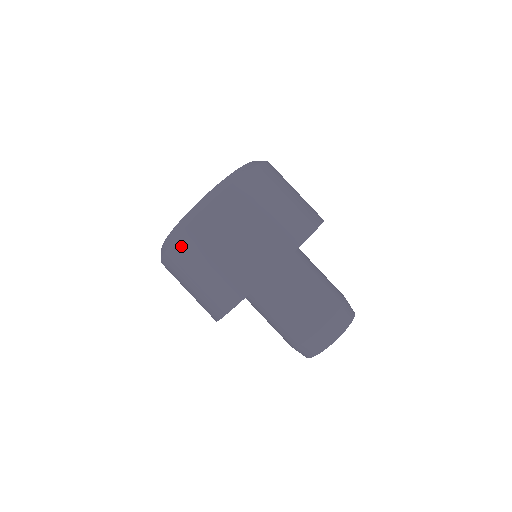
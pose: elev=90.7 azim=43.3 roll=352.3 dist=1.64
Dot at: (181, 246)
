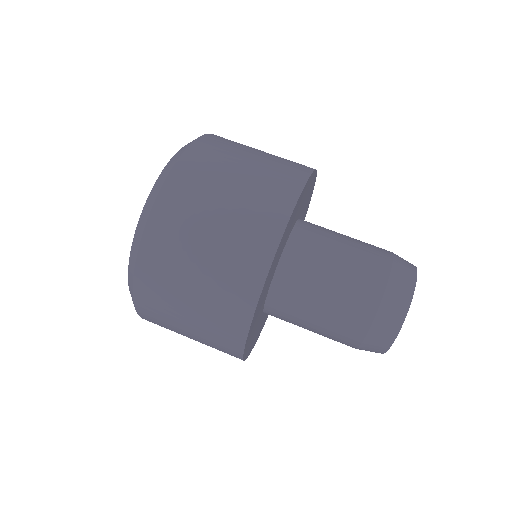
Dot at: (145, 312)
